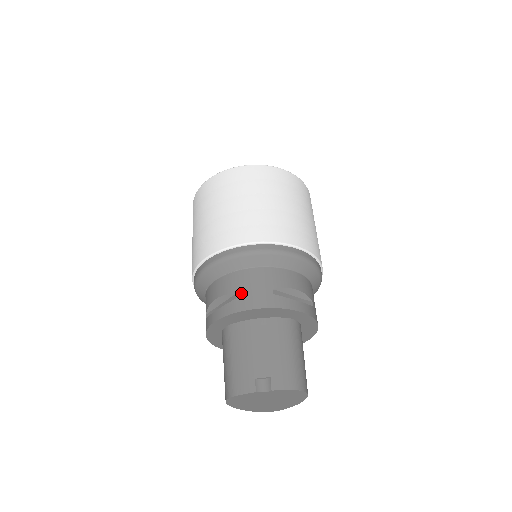
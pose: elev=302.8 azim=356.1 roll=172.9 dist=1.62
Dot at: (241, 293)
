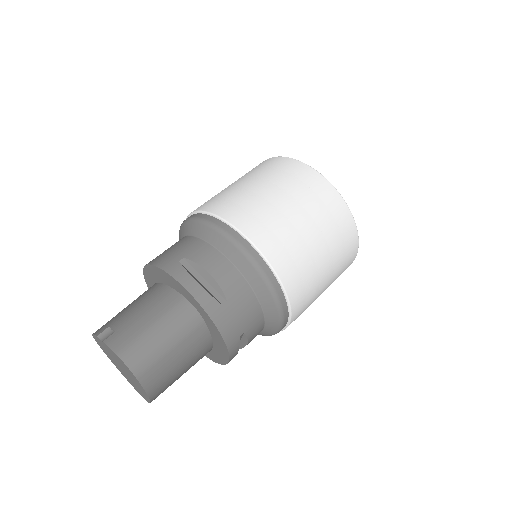
Dot at: (165, 252)
